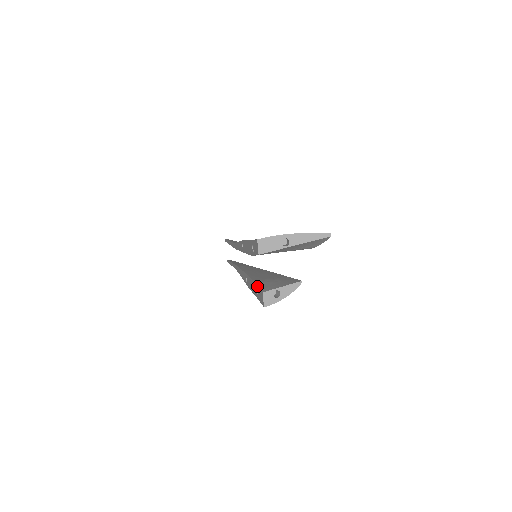
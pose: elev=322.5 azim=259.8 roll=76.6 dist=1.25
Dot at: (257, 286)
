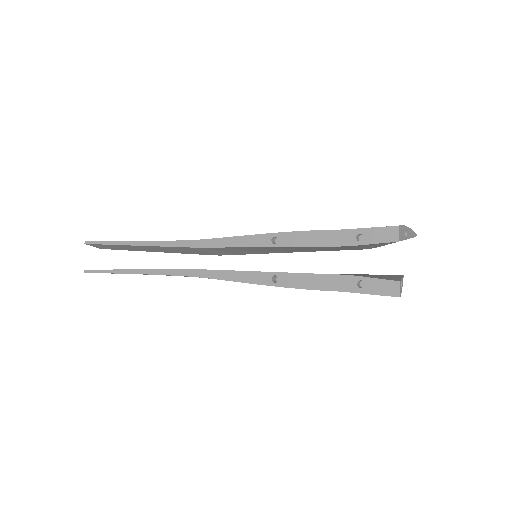
Dot at: (366, 278)
